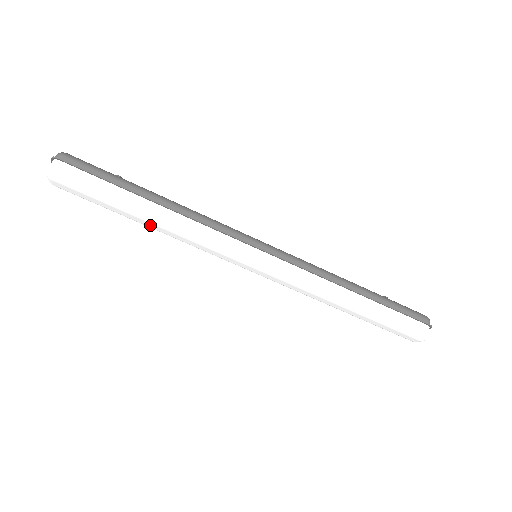
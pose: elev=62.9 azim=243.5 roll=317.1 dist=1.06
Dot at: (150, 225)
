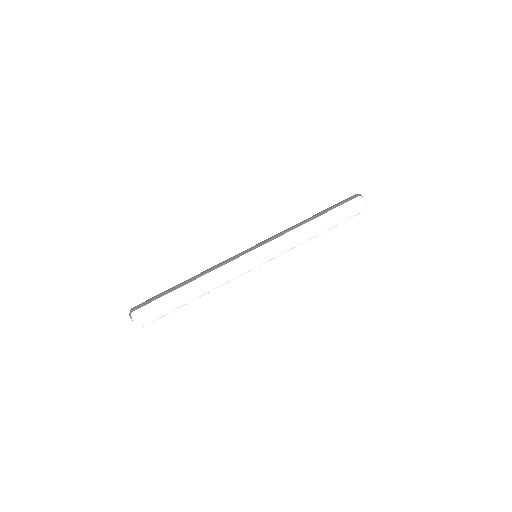
Dot at: (199, 294)
